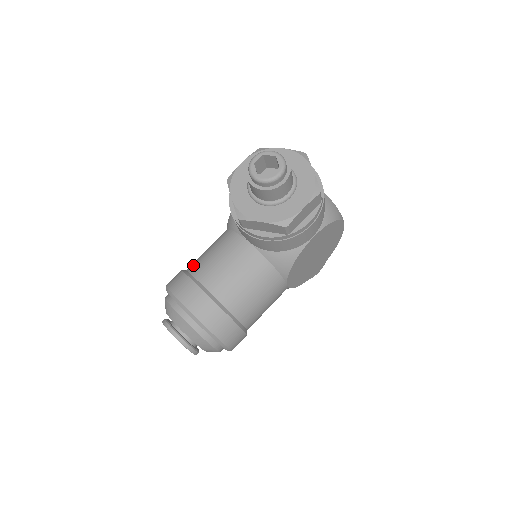
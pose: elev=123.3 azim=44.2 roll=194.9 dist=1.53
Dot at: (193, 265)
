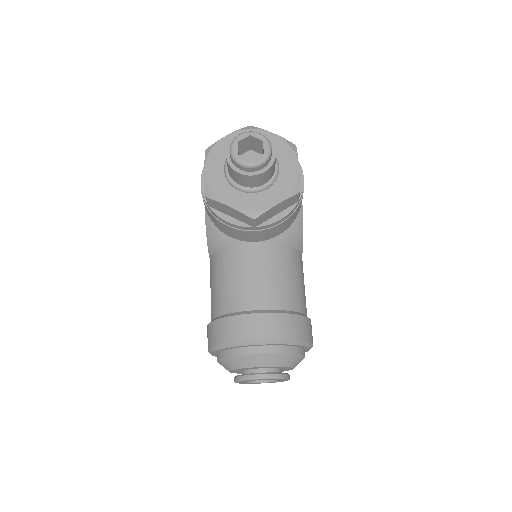
Dot at: (222, 306)
